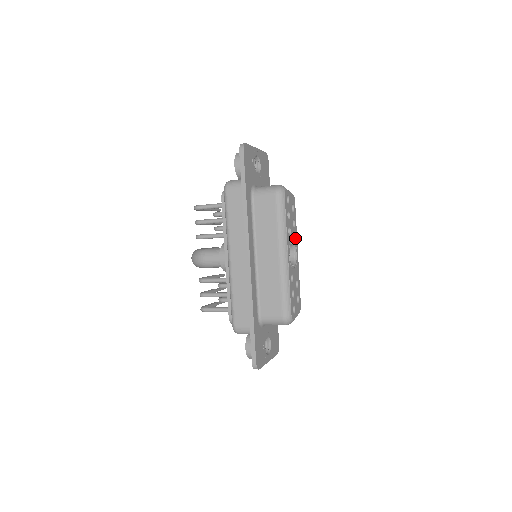
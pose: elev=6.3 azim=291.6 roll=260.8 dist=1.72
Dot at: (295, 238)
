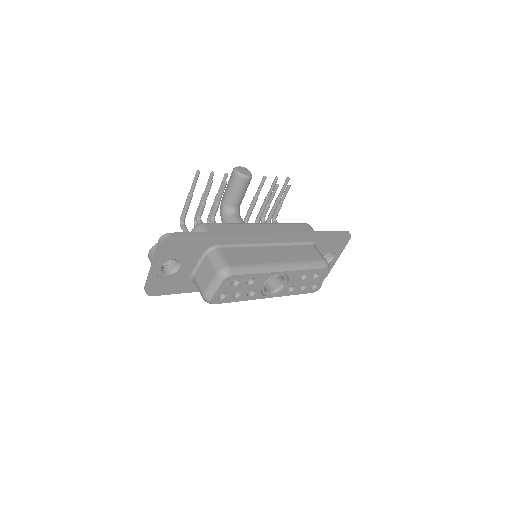
Dot at: (265, 278)
